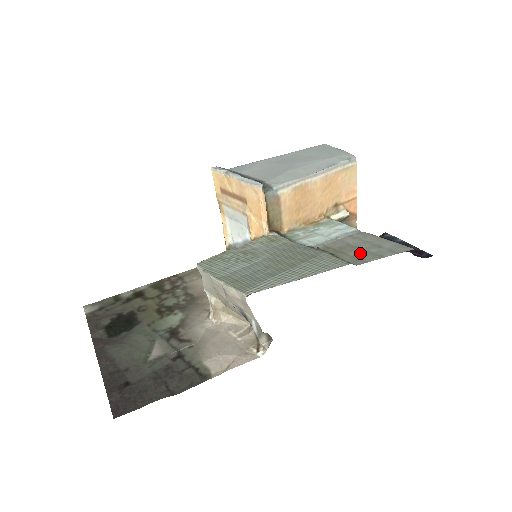
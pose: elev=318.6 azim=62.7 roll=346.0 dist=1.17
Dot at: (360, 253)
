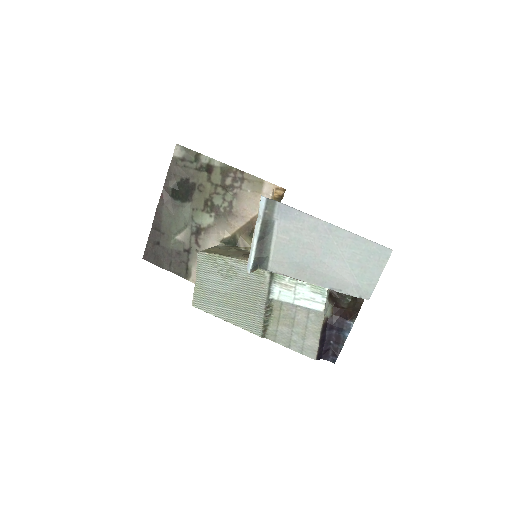
Dot at: (285, 332)
